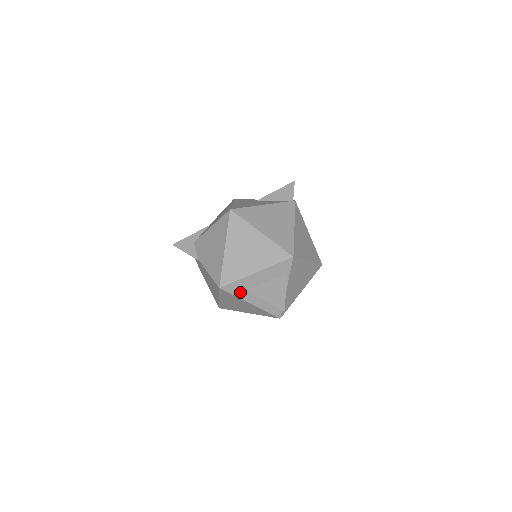
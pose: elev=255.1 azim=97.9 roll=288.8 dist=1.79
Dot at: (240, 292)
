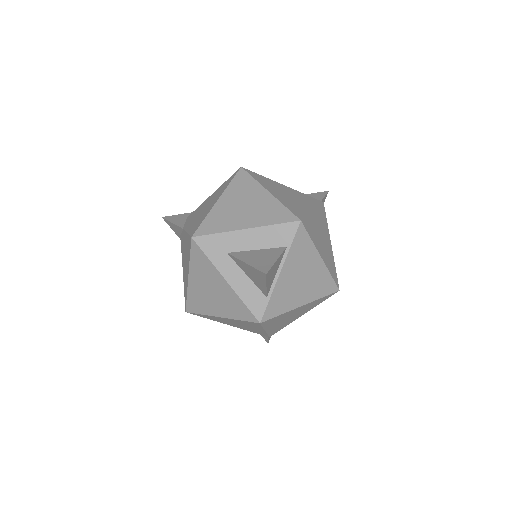
Dot at: (216, 254)
